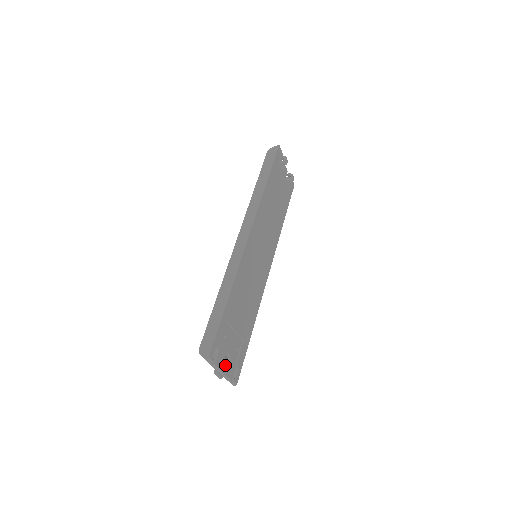
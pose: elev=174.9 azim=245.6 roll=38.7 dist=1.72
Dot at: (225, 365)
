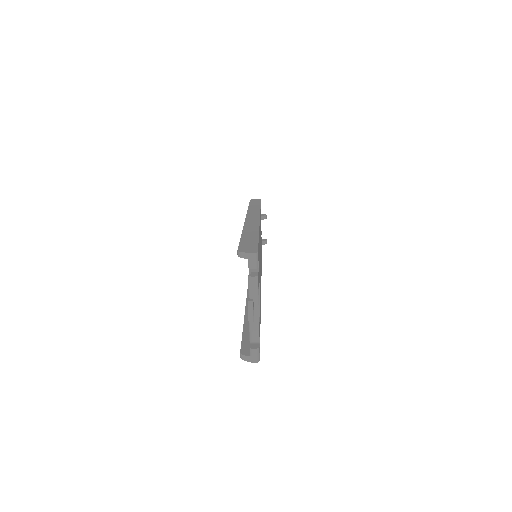
Dot at: occluded
